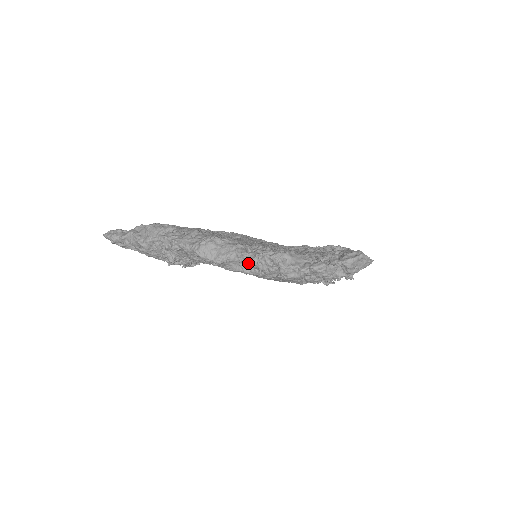
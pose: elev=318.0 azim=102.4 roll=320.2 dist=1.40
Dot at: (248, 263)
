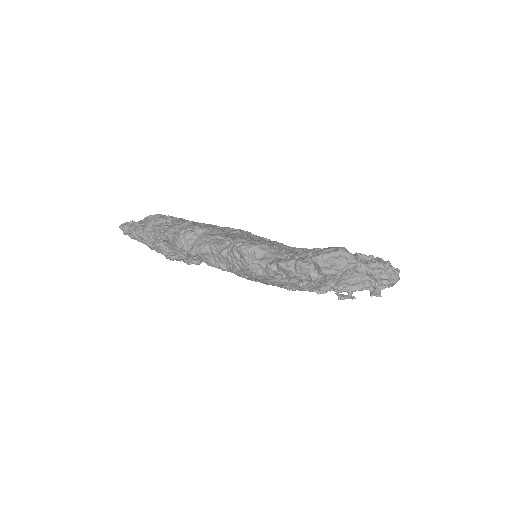
Dot at: (222, 257)
